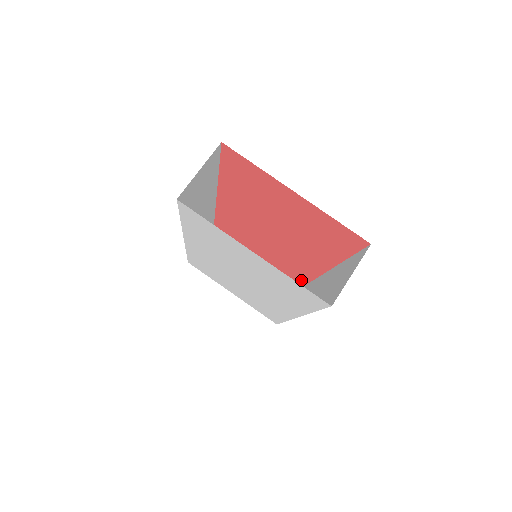
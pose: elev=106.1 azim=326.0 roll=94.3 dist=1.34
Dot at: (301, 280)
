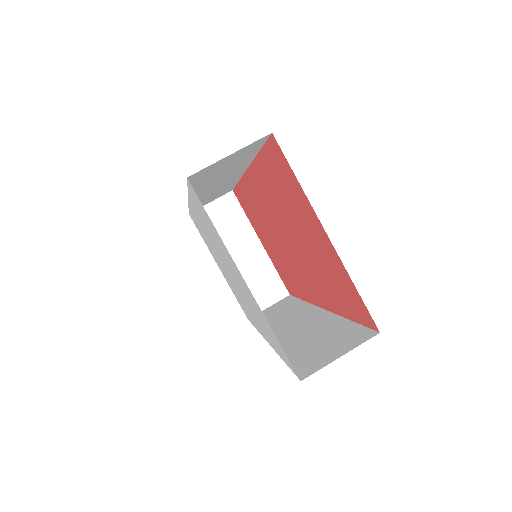
Dot at: (293, 291)
